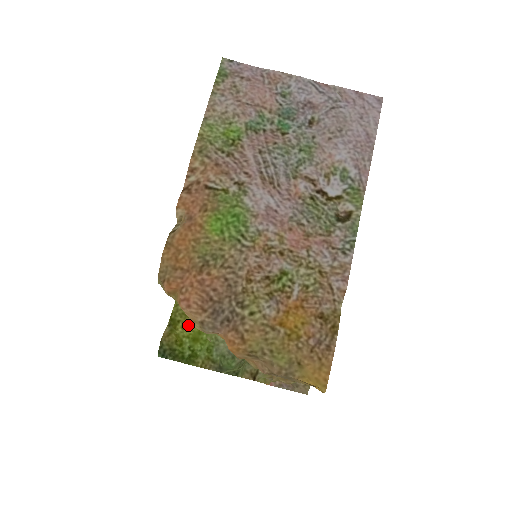
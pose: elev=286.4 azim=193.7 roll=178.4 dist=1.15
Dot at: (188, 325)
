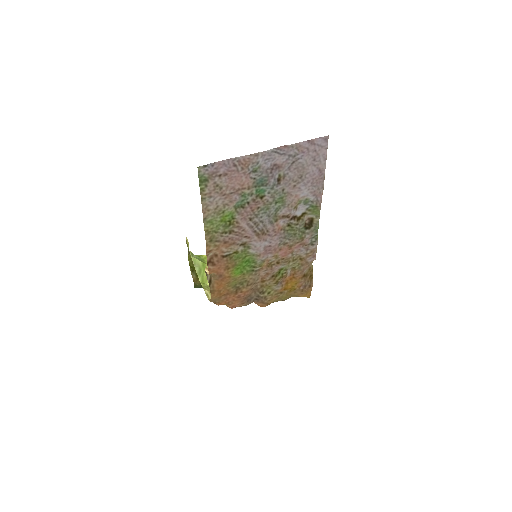
Dot at: occluded
